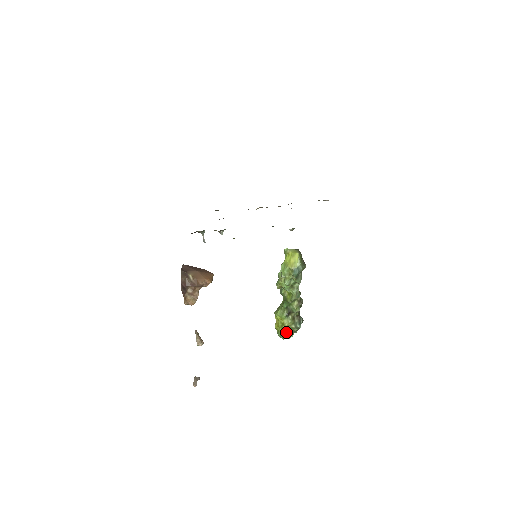
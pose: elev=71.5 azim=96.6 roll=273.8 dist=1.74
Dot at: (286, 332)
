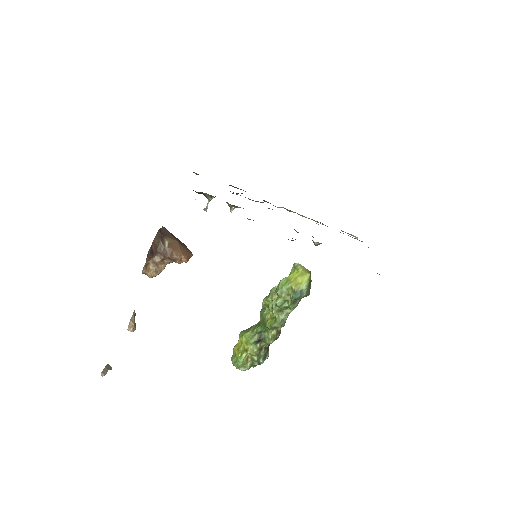
Dot at: (244, 361)
